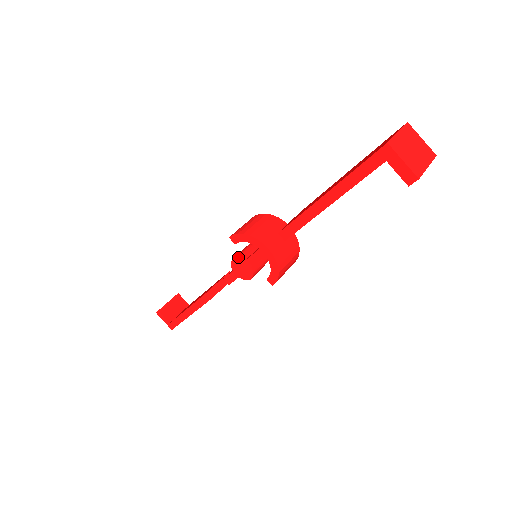
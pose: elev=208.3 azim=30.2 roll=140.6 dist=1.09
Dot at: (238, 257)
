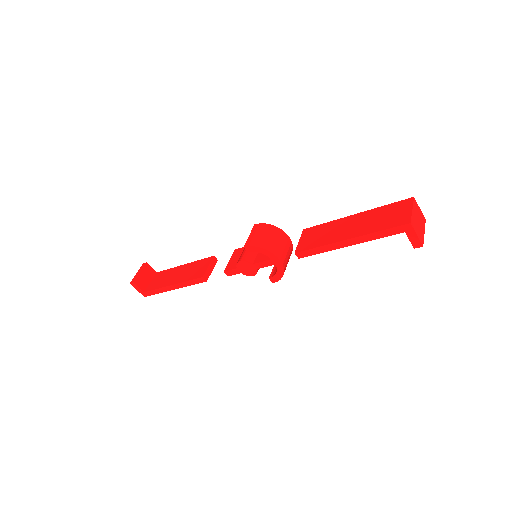
Dot at: (247, 260)
